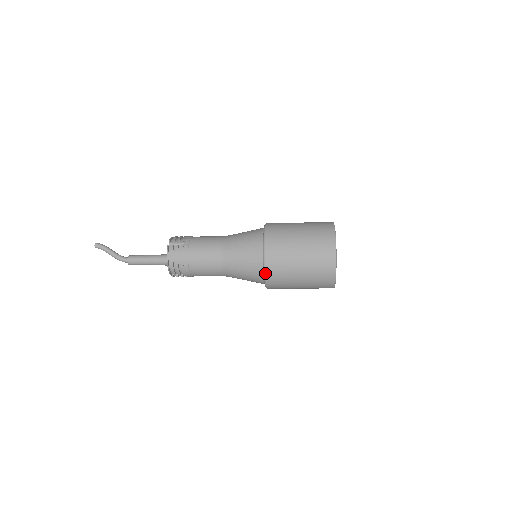
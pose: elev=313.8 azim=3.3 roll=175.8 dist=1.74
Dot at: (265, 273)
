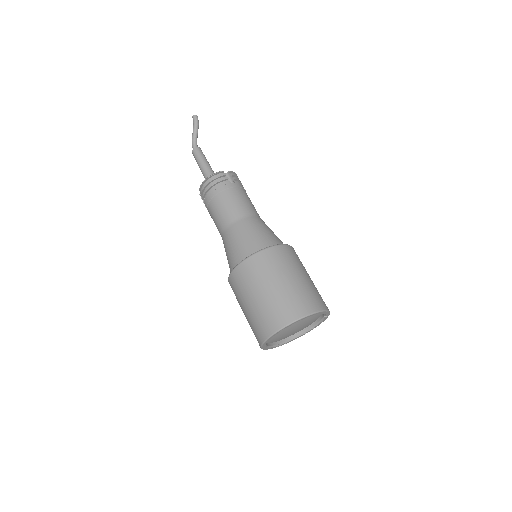
Dot at: (238, 265)
